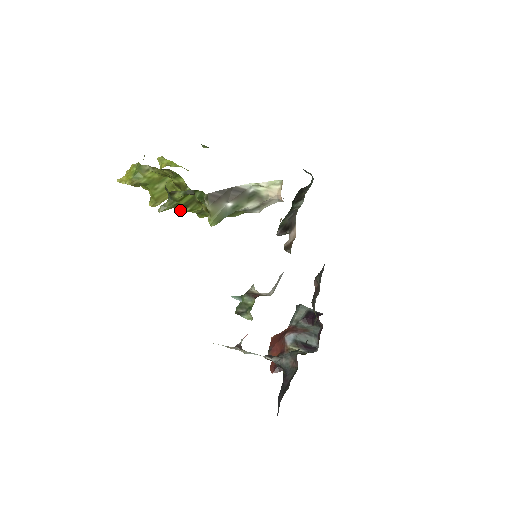
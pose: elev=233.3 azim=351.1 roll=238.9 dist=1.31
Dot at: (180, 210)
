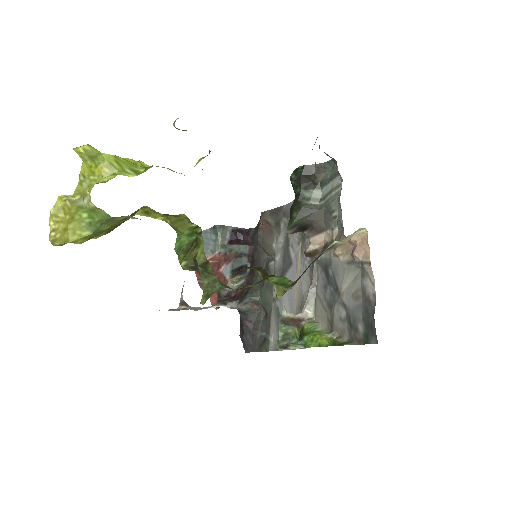
Dot at: occluded
